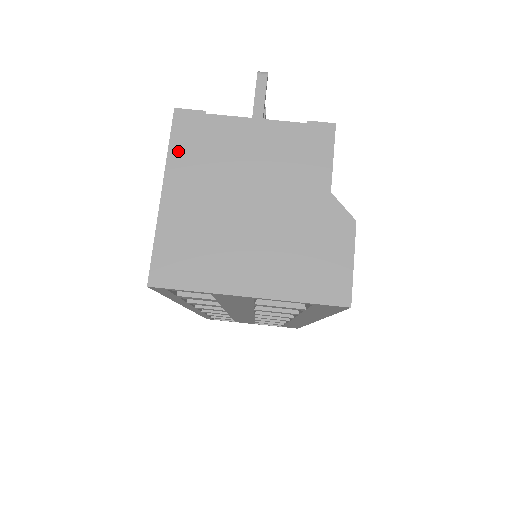
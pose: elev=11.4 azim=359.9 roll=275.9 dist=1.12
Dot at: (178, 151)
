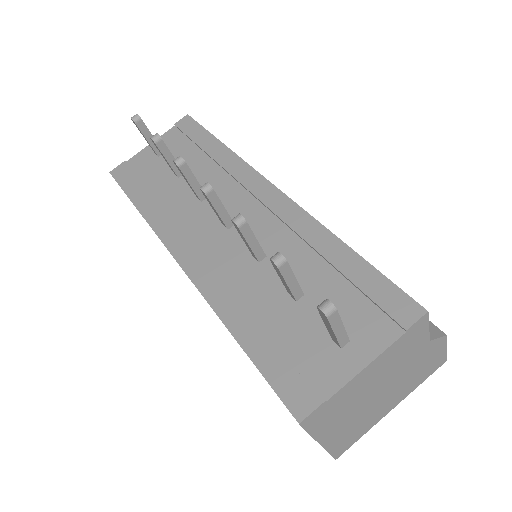
Dot at: (318, 429)
